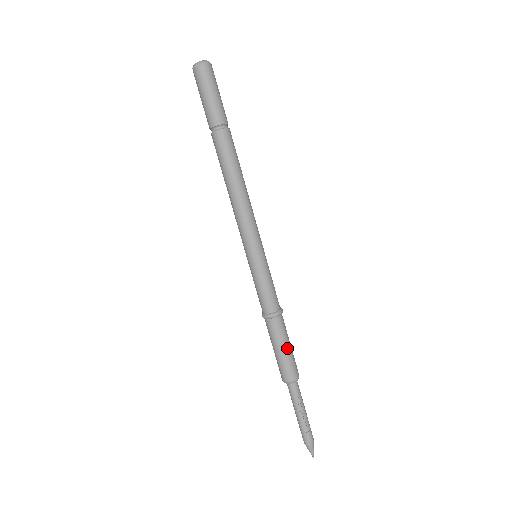
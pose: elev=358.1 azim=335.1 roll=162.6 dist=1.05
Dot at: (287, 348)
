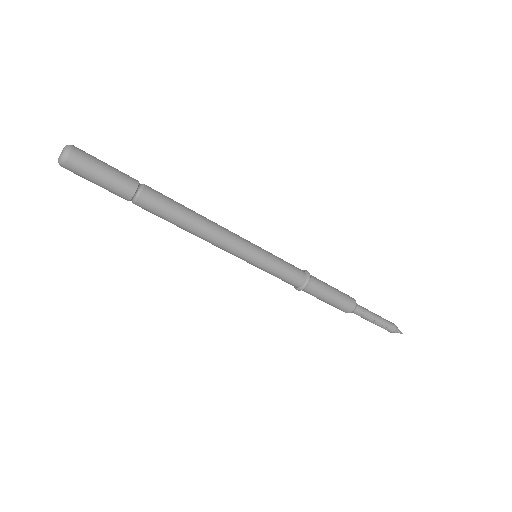
Dot at: (329, 300)
